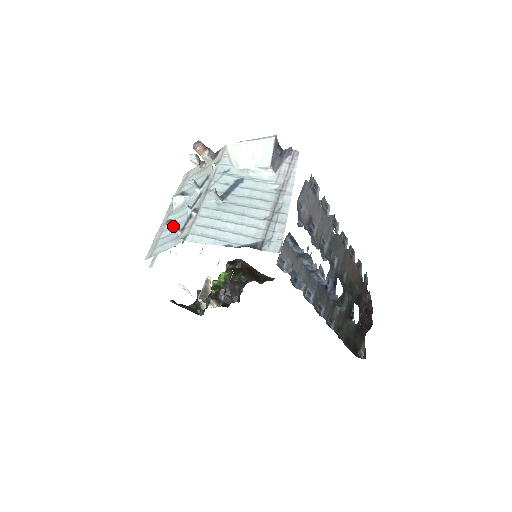
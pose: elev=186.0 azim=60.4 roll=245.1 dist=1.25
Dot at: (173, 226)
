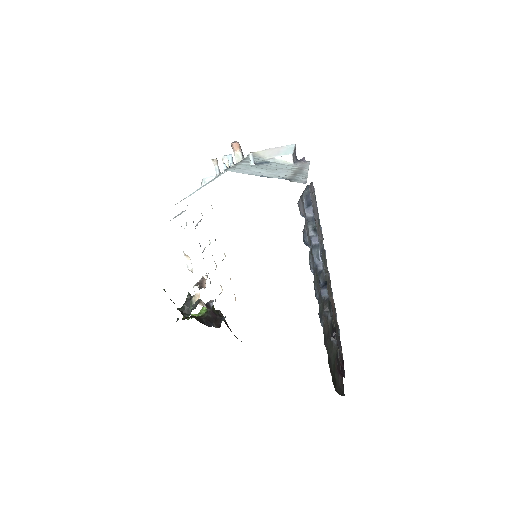
Dot at: (217, 164)
